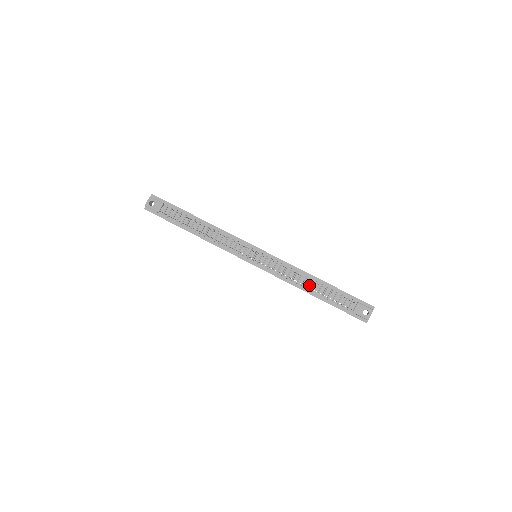
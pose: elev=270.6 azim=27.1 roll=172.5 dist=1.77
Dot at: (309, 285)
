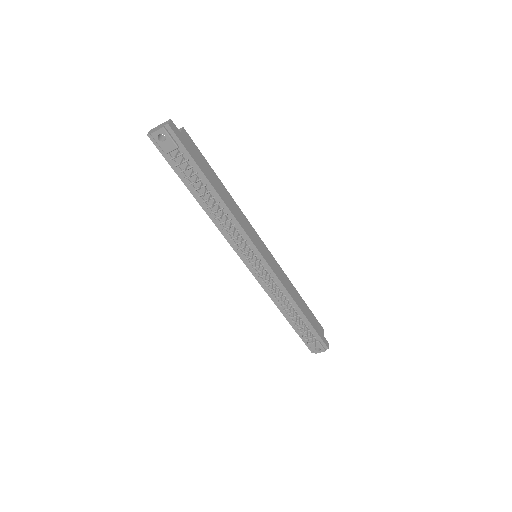
Dot at: (288, 309)
